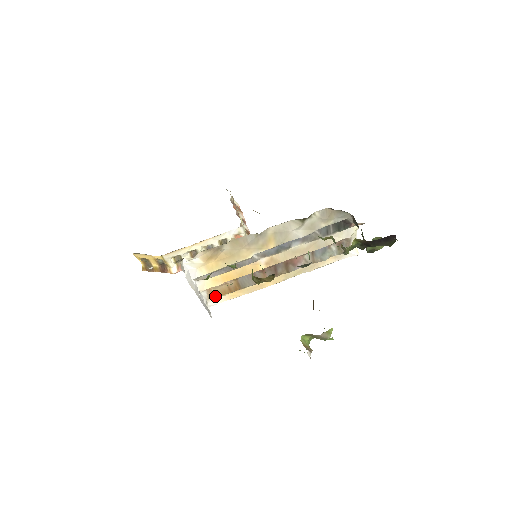
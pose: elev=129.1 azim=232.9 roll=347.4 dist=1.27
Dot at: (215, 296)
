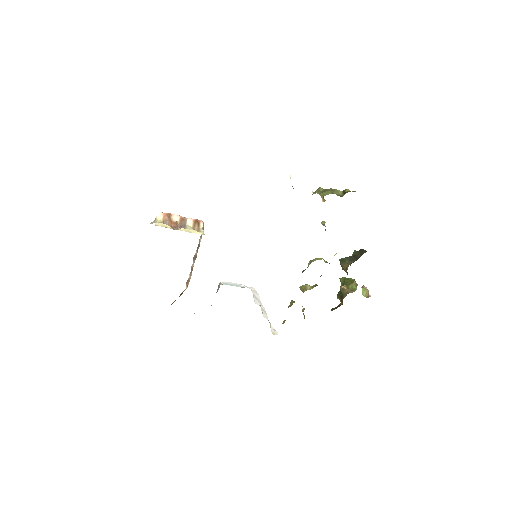
Dot at: occluded
